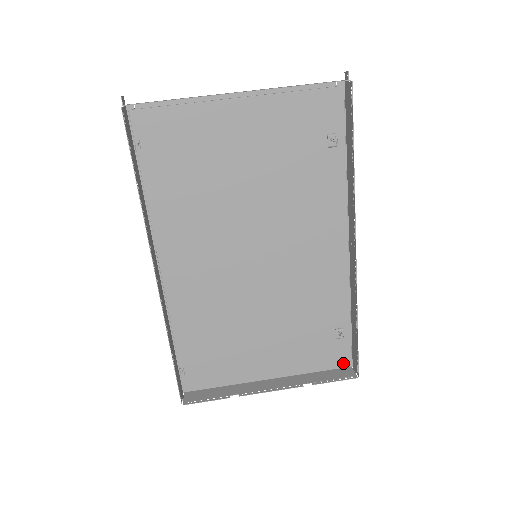
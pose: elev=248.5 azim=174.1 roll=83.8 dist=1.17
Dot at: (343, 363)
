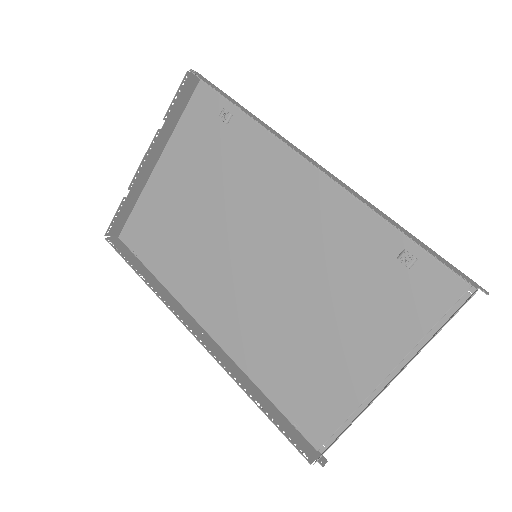
Dot at: (454, 291)
